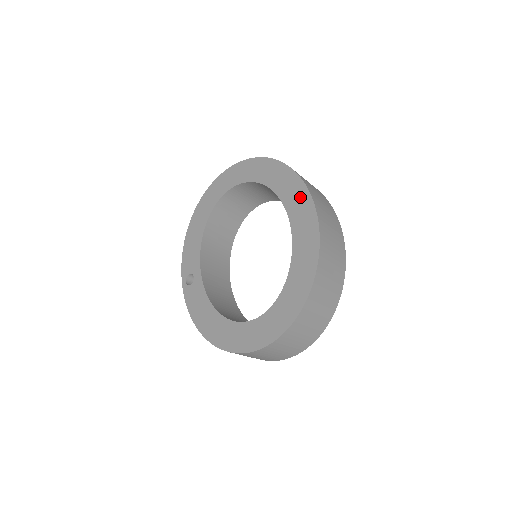
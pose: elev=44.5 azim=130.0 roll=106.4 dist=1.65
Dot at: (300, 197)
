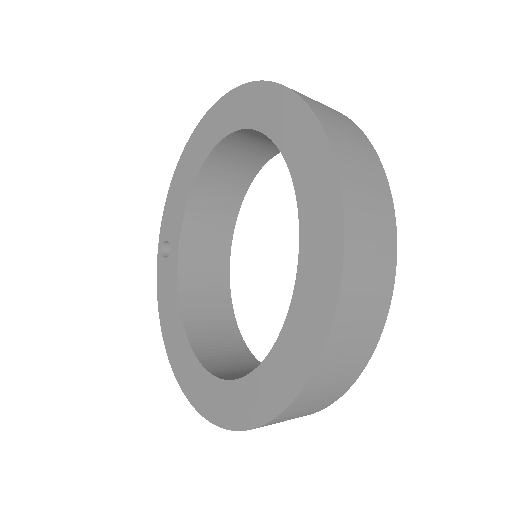
Dot at: (327, 228)
